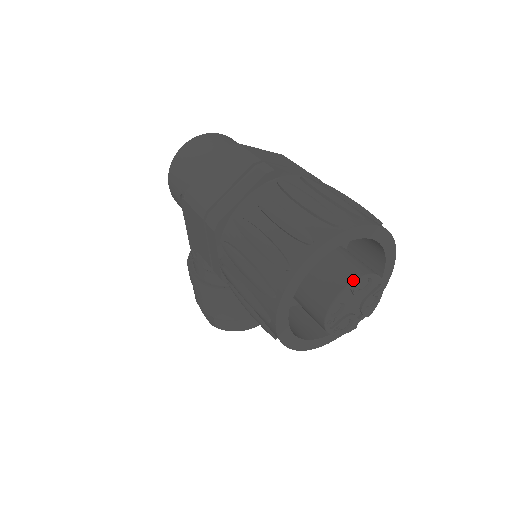
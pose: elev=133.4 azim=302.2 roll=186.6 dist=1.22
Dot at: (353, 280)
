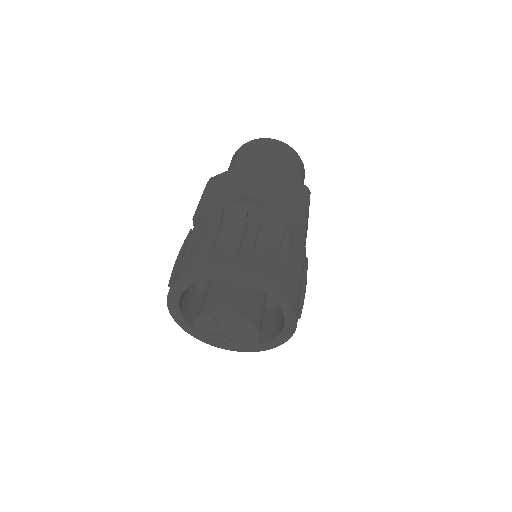
Dot at: (220, 310)
